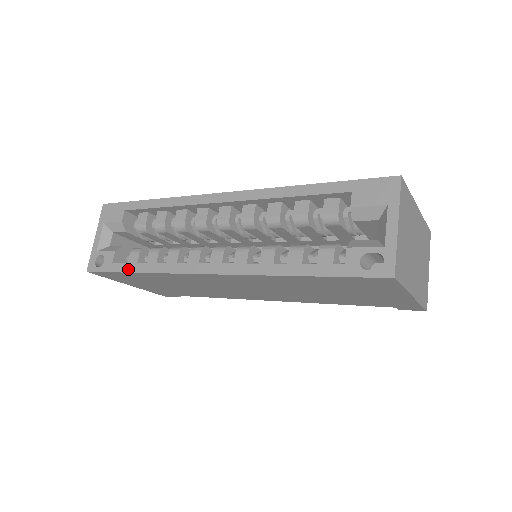
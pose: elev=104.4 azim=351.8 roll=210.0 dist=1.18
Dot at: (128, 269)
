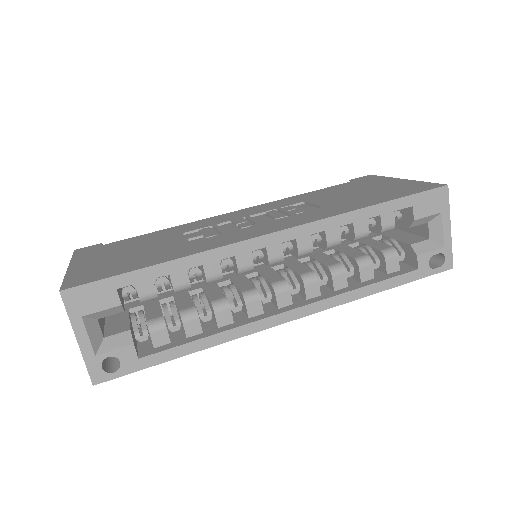
Dot at: (173, 356)
